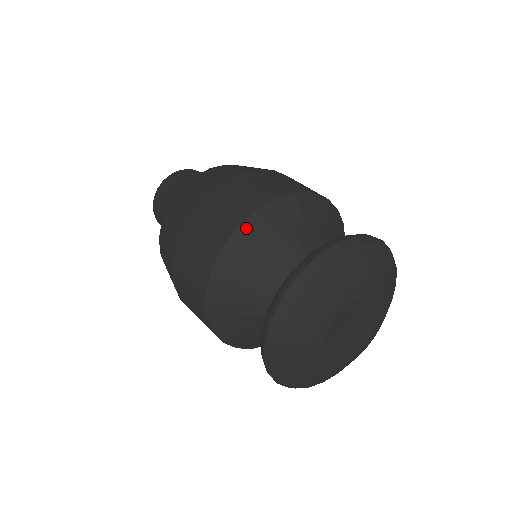
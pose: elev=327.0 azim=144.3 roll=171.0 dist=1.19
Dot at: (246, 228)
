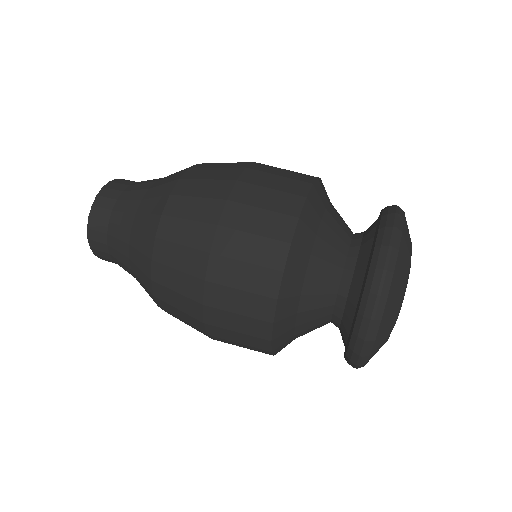
Dot at: (297, 240)
